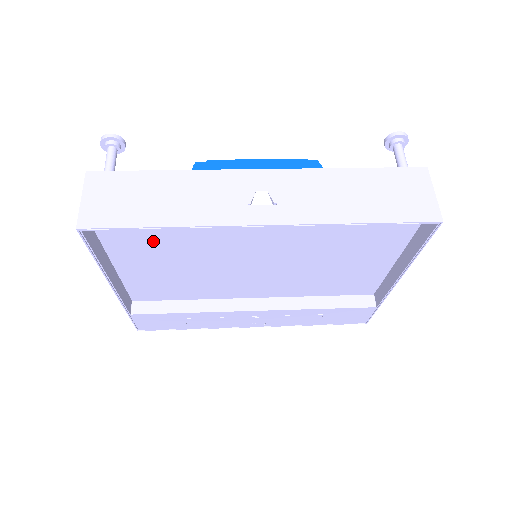
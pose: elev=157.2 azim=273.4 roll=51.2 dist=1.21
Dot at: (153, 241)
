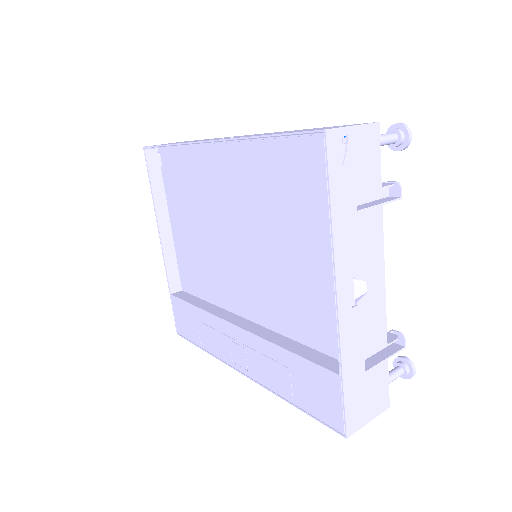
Dot at: (183, 188)
